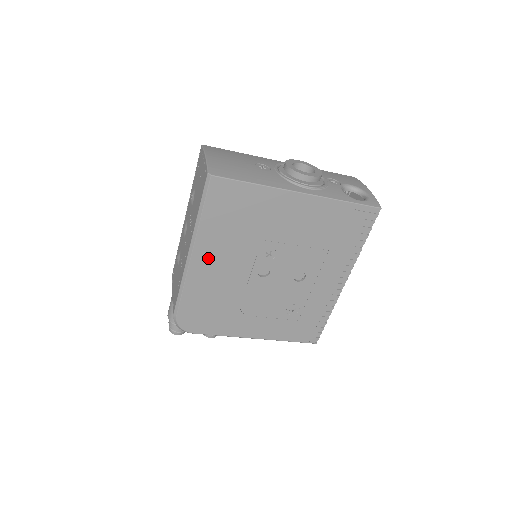
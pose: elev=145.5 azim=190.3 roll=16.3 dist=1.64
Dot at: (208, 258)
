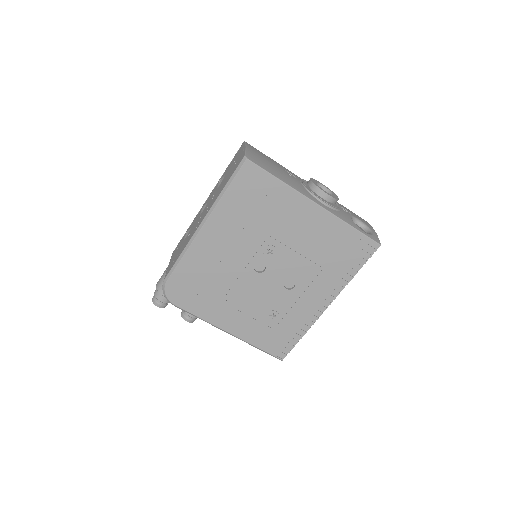
Dot at: (216, 235)
